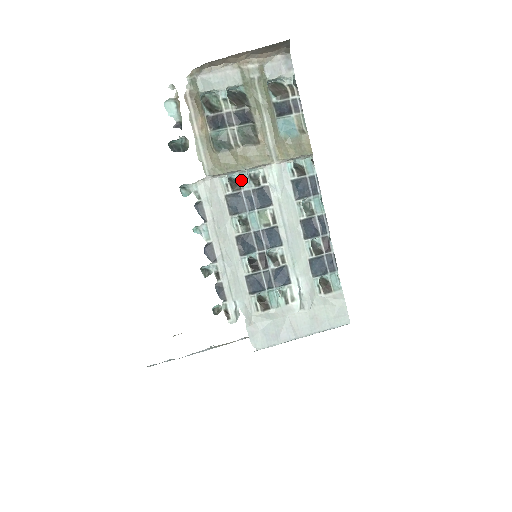
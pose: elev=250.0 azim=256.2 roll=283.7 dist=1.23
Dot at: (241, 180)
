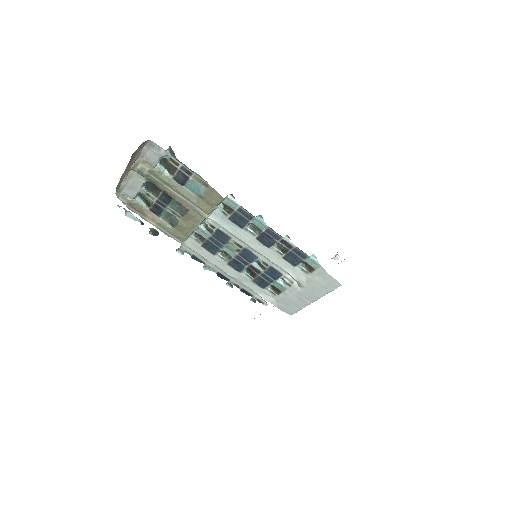
Dot at: (201, 233)
